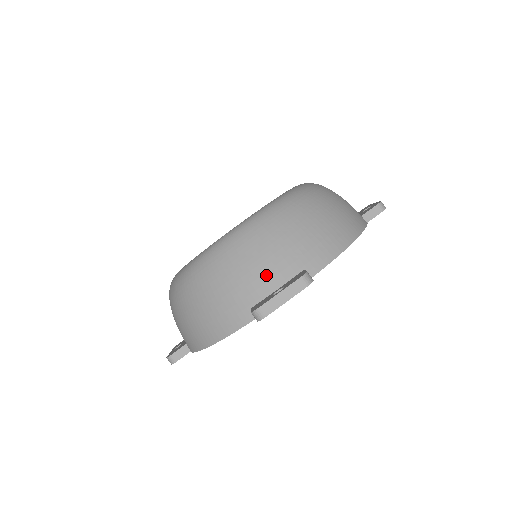
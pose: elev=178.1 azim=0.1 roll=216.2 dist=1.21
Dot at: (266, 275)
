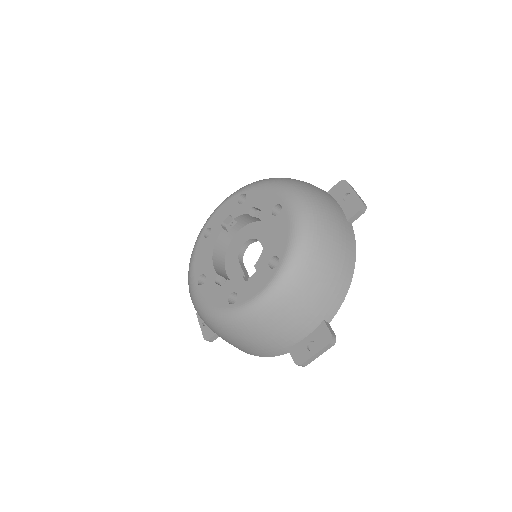
Dot at: (297, 331)
